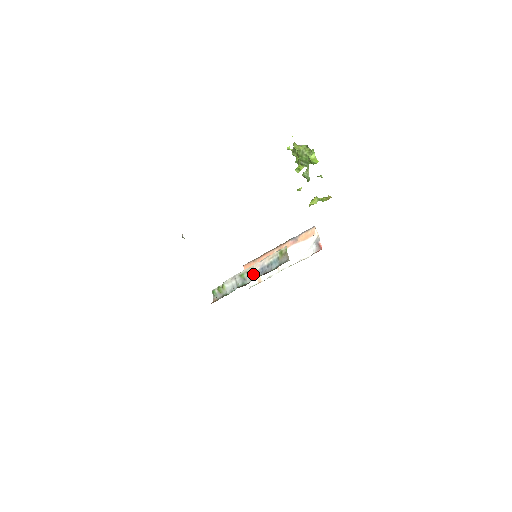
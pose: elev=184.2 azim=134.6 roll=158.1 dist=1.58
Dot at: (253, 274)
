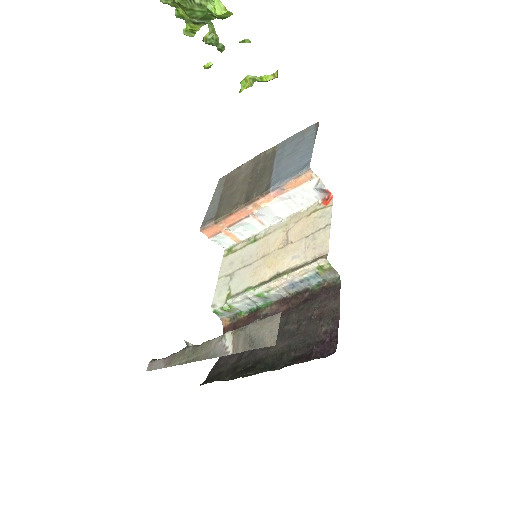
Dot at: (279, 292)
